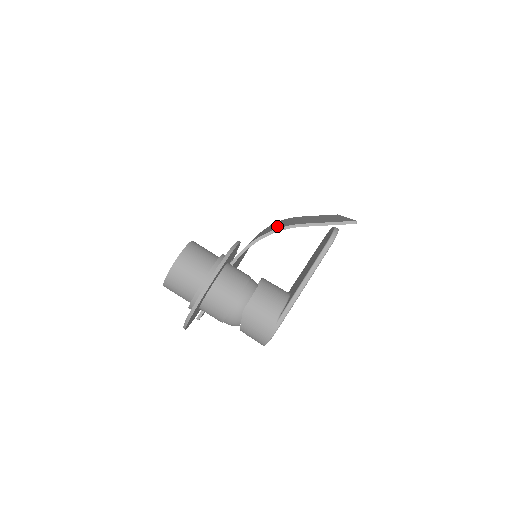
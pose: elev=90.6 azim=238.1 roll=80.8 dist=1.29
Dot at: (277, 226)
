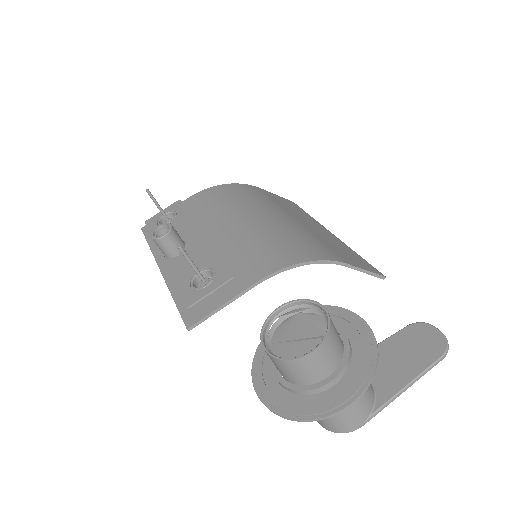
Dot at: (297, 236)
